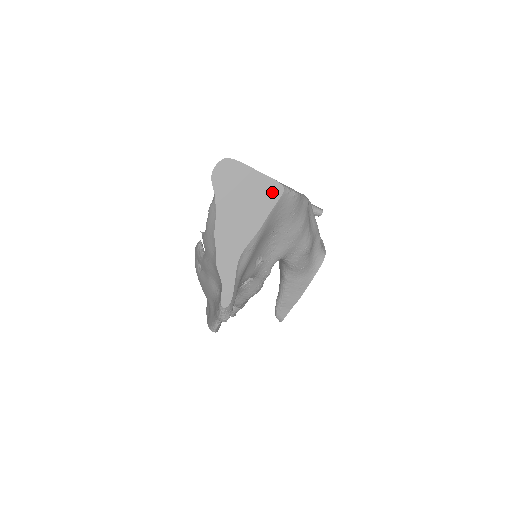
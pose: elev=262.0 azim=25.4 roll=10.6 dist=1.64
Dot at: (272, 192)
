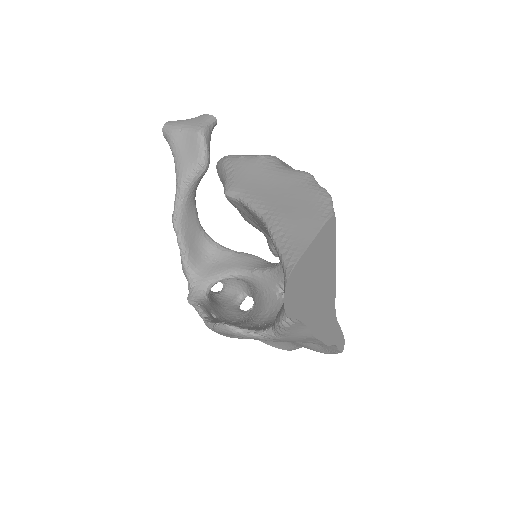
Dot at: (329, 235)
